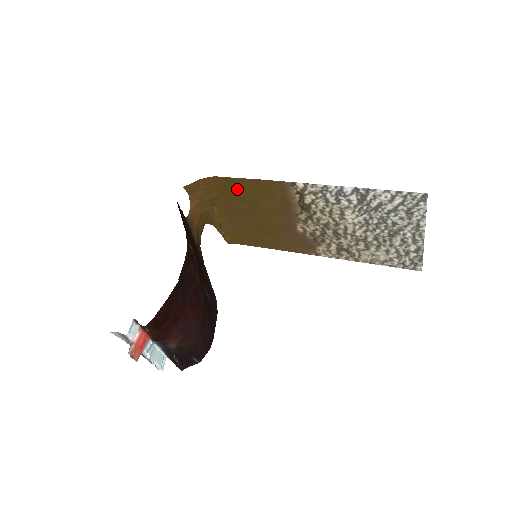
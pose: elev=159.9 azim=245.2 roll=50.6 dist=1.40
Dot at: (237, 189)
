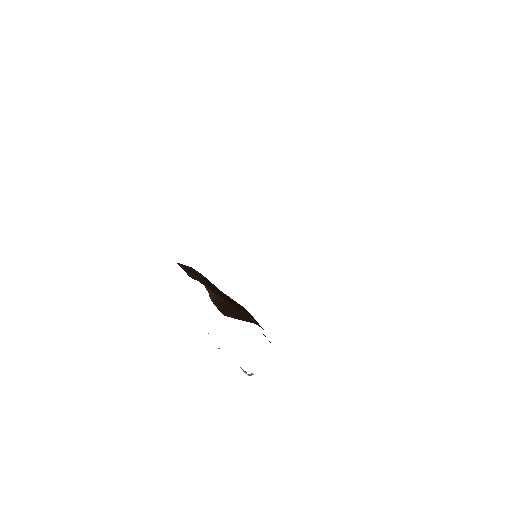
Dot at: occluded
